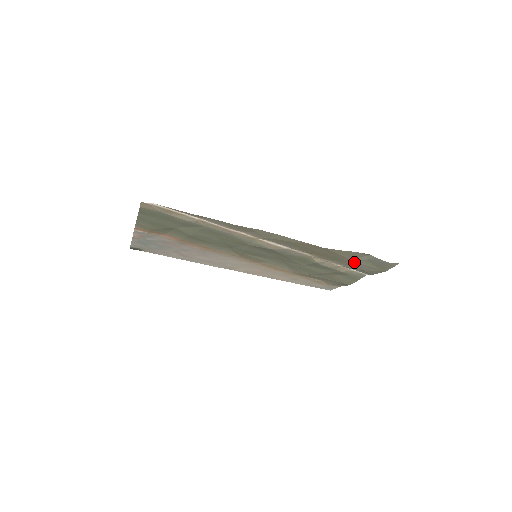
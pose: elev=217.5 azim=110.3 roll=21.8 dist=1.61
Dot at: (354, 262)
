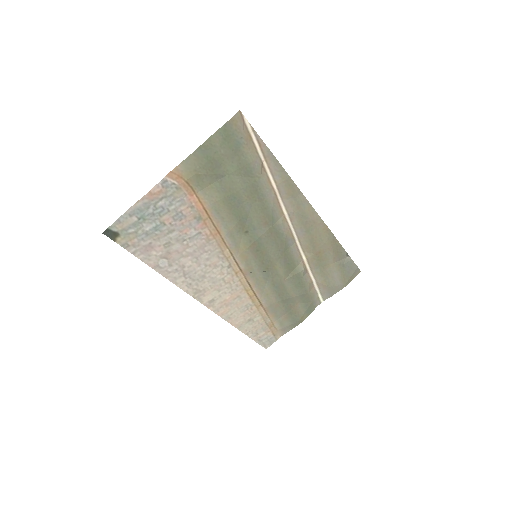
Dot at: (332, 269)
